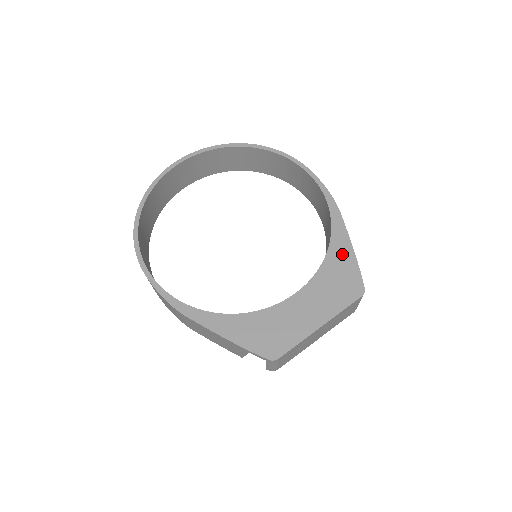
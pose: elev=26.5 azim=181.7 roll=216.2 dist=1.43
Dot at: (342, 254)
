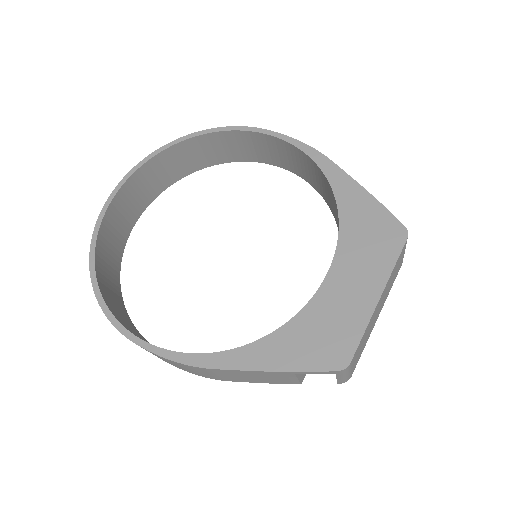
Dot at: (356, 202)
